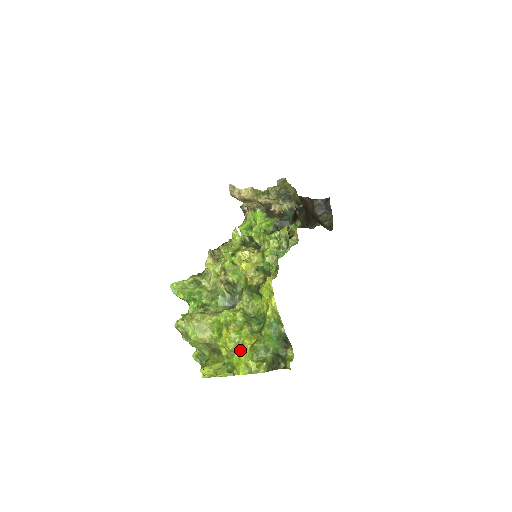
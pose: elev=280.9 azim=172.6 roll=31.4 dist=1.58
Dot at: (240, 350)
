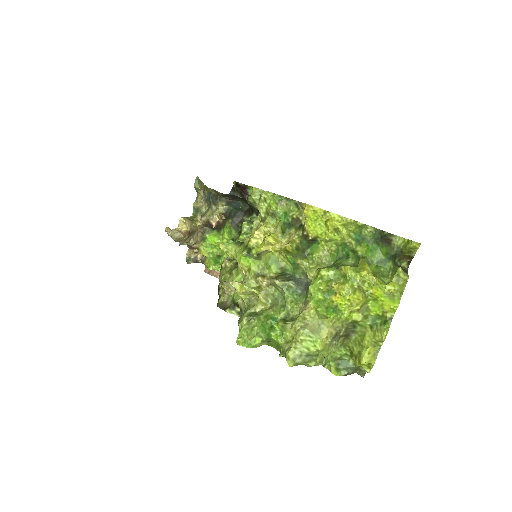
Dot at: (369, 289)
